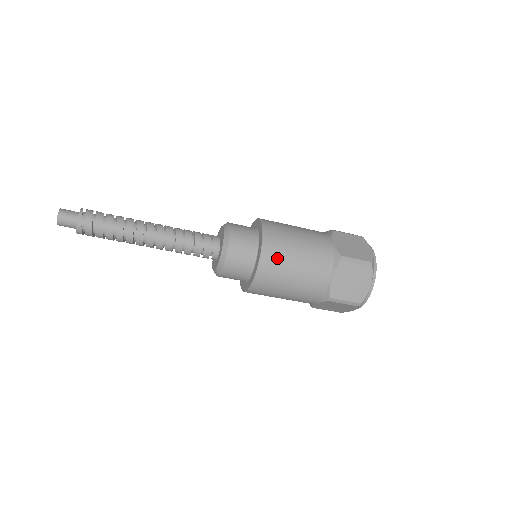
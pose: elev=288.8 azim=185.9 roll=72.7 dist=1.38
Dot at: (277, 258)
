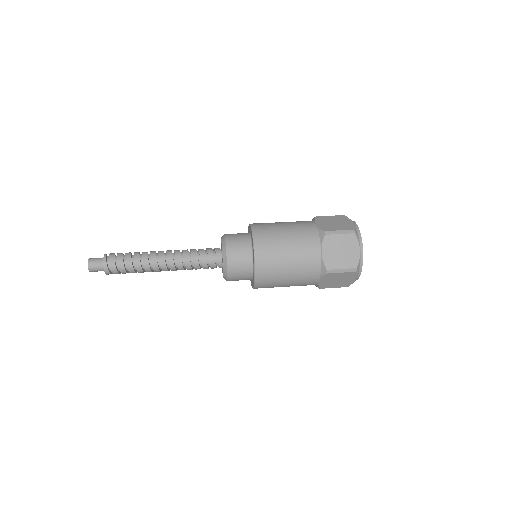
Dot at: (269, 247)
